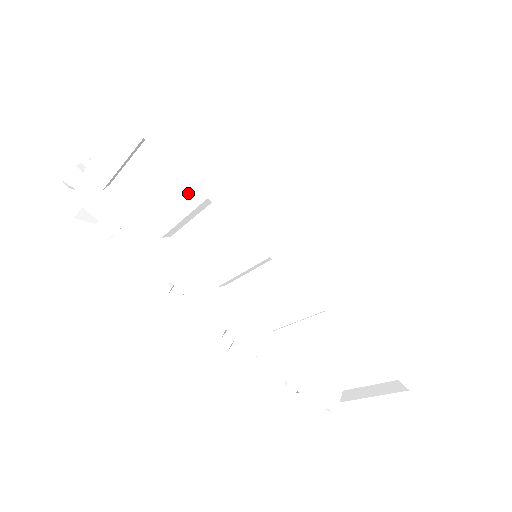
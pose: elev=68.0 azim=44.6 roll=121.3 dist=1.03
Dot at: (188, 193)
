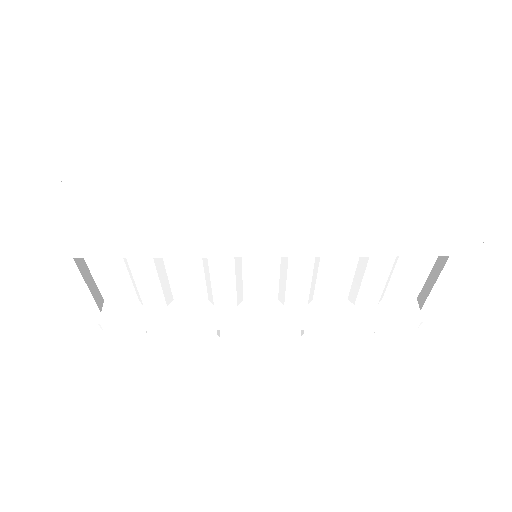
Dot at: (140, 265)
